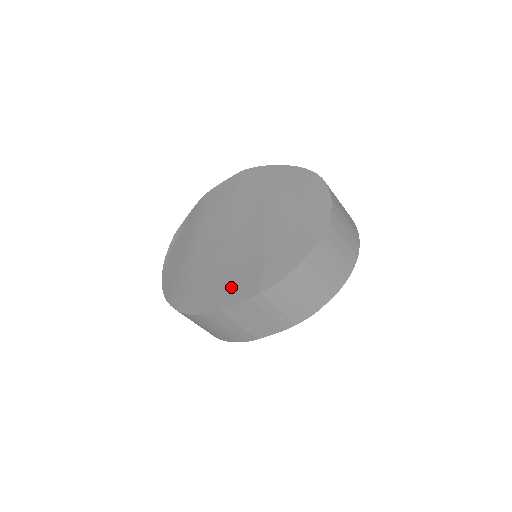
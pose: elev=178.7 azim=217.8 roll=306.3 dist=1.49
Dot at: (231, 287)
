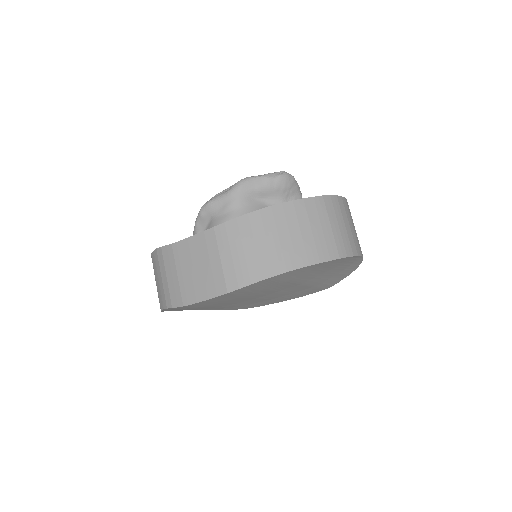
Dot at: occluded
